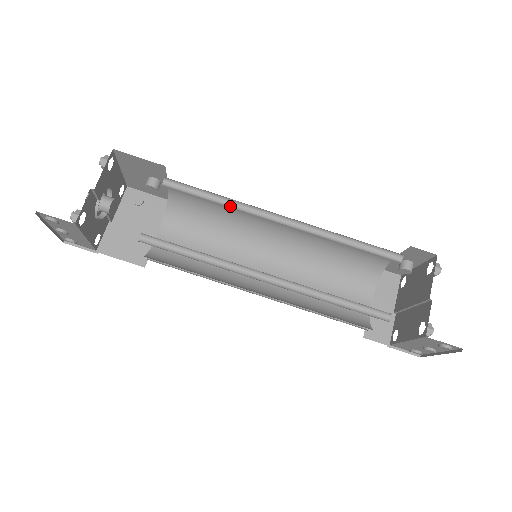
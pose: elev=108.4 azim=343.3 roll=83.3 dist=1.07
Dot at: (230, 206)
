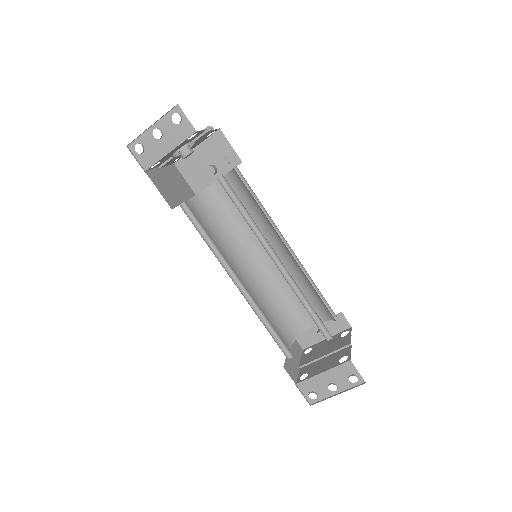
Dot at: (261, 214)
